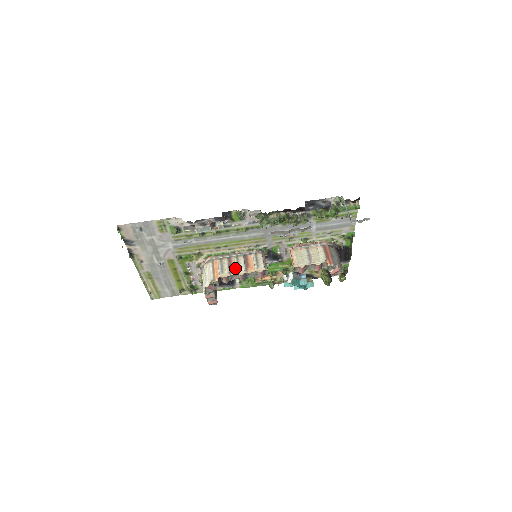
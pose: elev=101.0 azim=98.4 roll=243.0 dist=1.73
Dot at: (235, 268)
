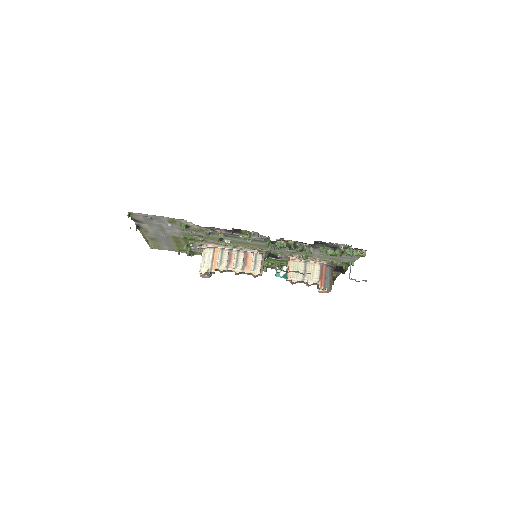
Dot at: (233, 263)
